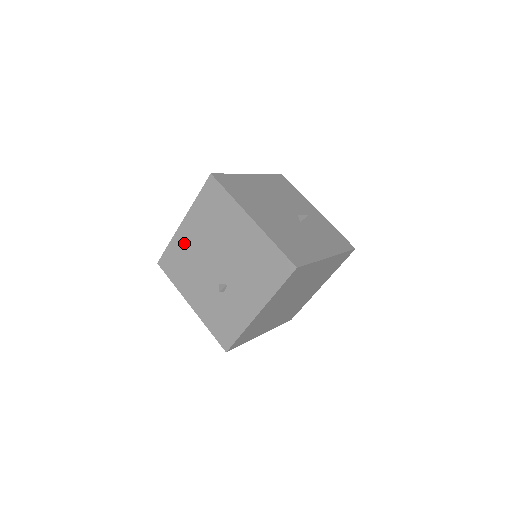
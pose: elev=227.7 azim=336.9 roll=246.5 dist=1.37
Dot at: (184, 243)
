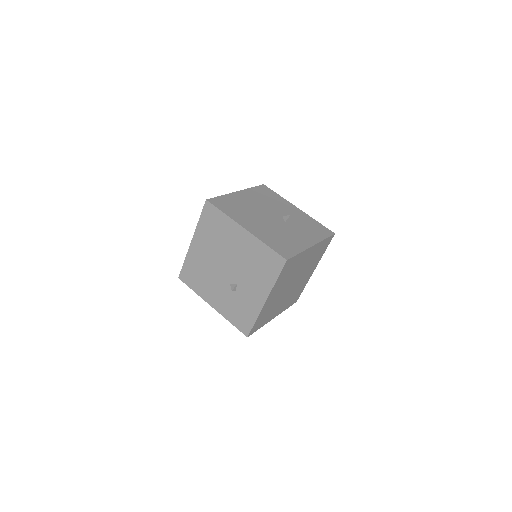
Dot at: (196, 258)
